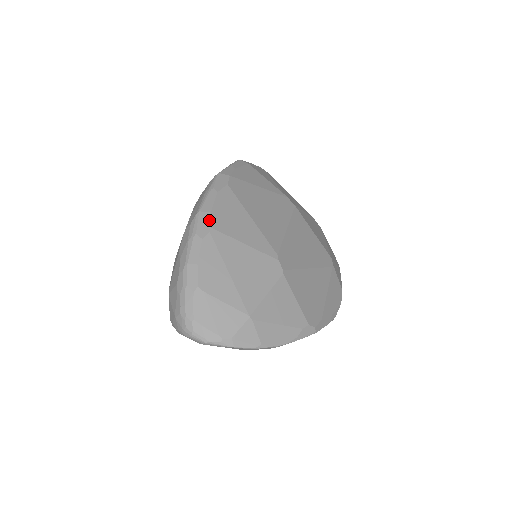
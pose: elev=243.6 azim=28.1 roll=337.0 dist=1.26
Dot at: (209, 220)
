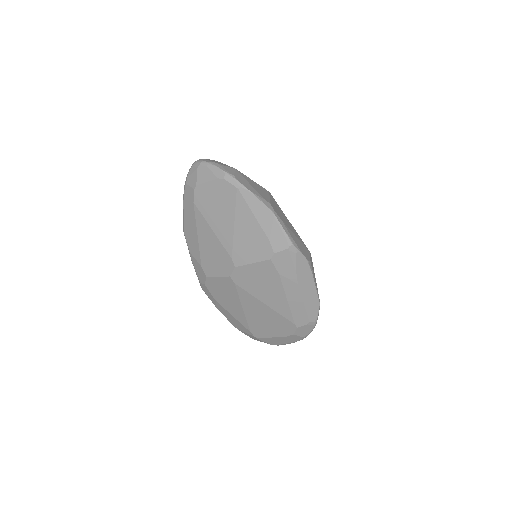
Dot at: occluded
